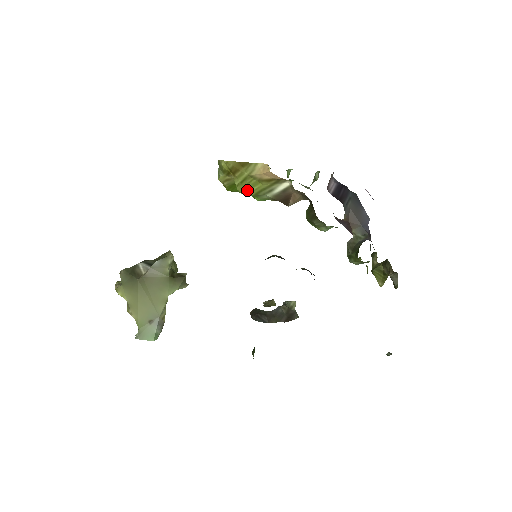
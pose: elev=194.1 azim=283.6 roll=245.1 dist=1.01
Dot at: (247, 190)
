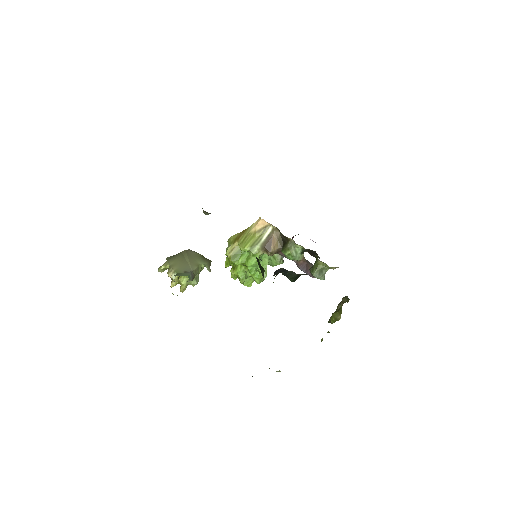
Dot at: (246, 245)
